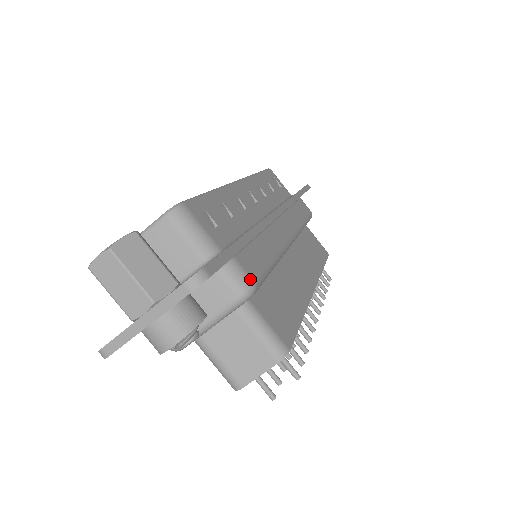
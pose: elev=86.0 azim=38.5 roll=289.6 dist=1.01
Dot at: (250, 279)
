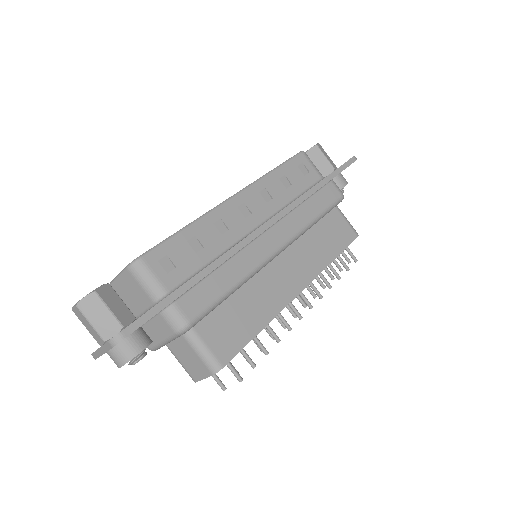
Dot at: (185, 319)
